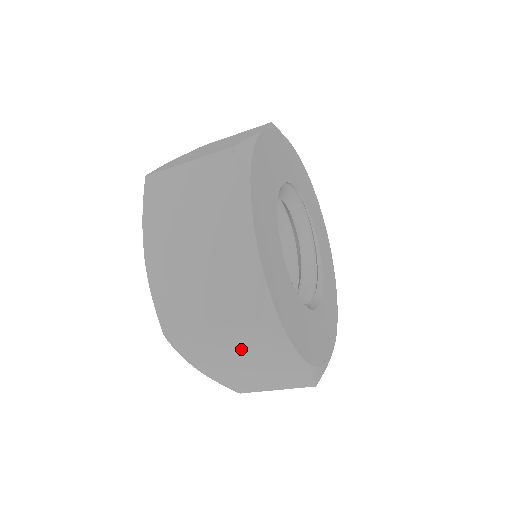
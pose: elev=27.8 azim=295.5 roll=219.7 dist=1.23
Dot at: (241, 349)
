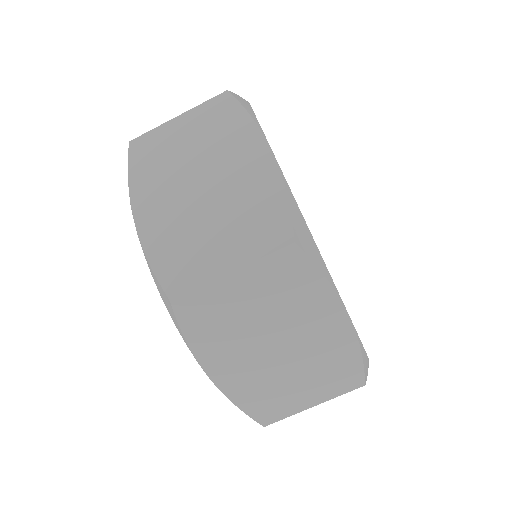
Dot at: (272, 314)
